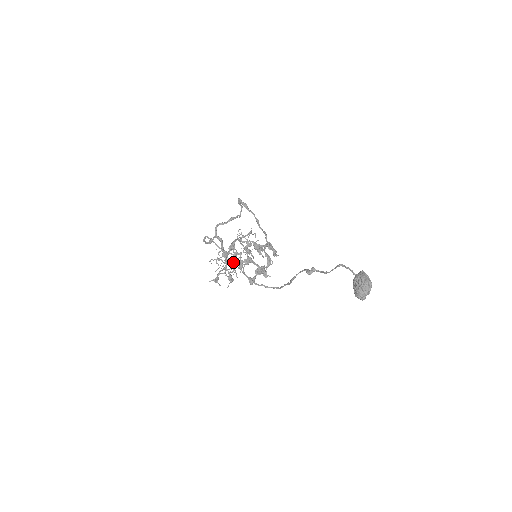
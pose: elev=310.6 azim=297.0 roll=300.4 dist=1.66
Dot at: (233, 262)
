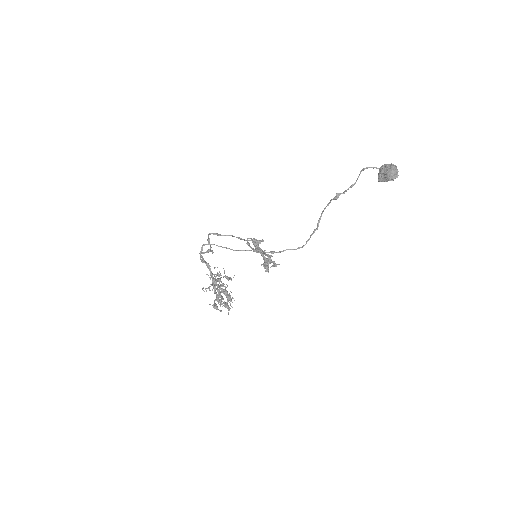
Dot at: (245, 250)
